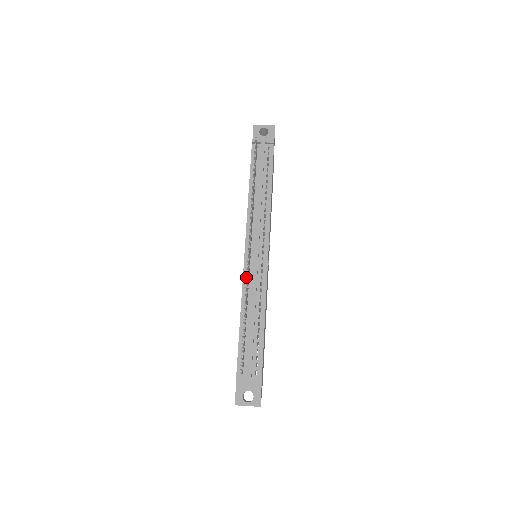
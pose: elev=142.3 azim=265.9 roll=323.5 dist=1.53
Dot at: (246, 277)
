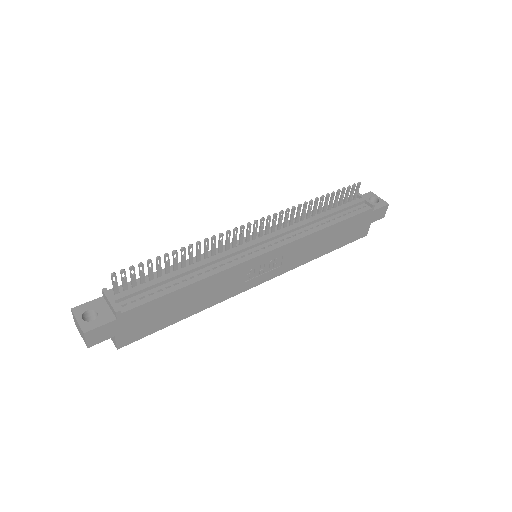
Dot at: (225, 248)
